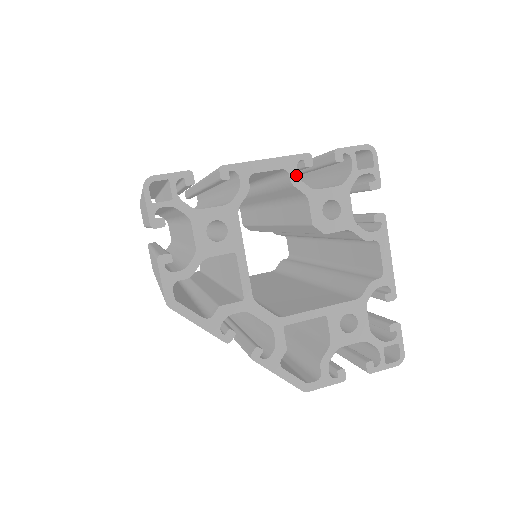
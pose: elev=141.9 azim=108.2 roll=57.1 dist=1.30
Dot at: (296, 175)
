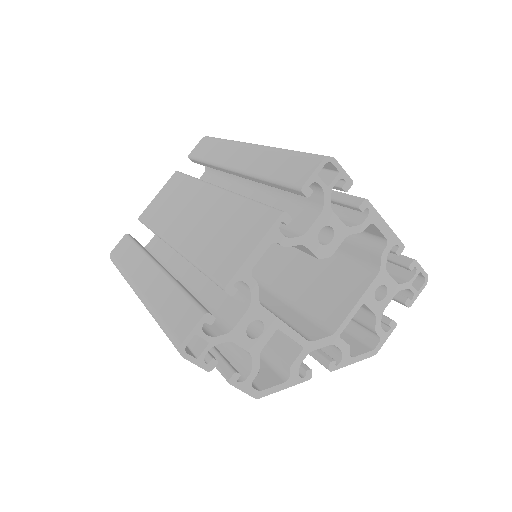
Dot at: (284, 238)
